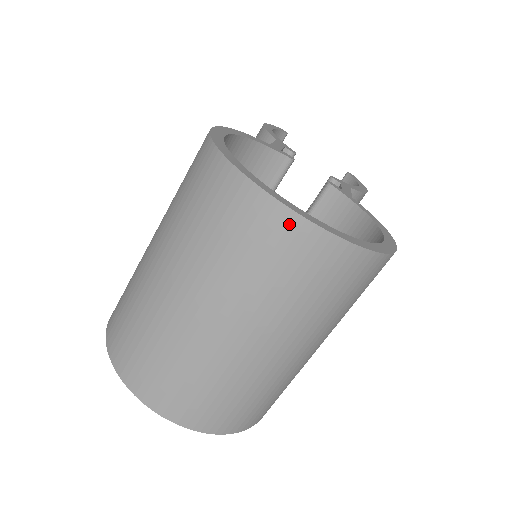
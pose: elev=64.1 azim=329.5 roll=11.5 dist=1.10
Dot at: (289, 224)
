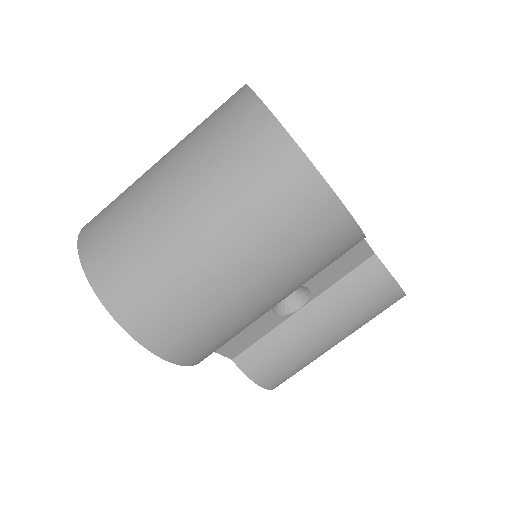
Dot at: (250, 105)
